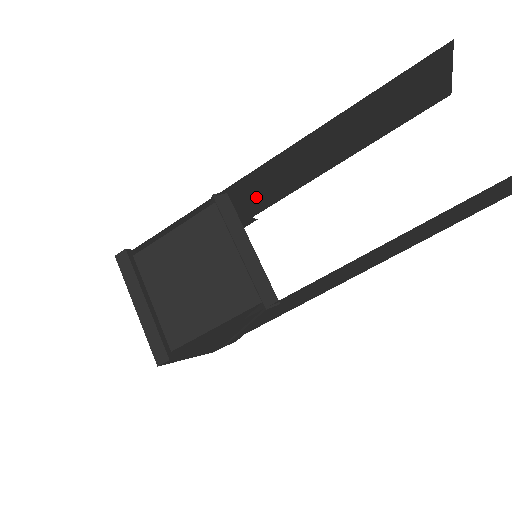
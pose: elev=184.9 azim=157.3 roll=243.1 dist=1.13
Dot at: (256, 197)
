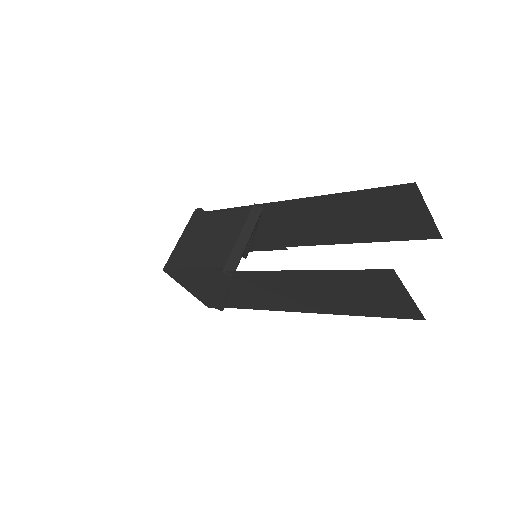
Dot at: (286, 228)
